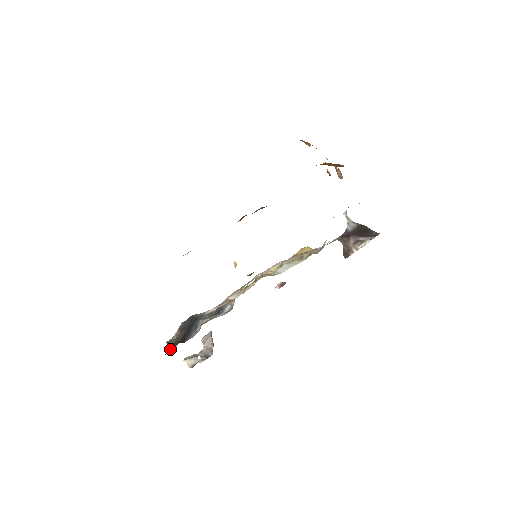
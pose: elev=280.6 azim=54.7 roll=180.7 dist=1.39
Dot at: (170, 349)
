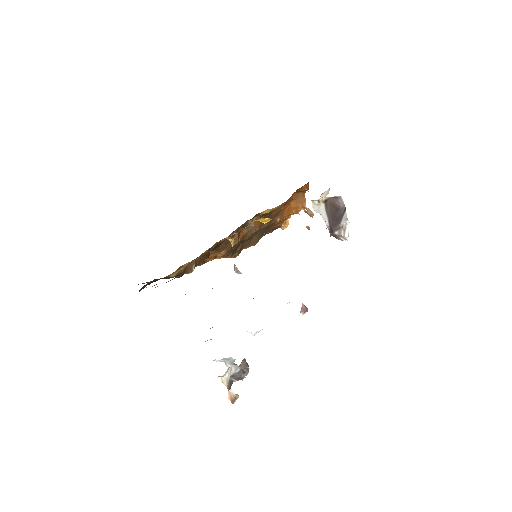
Dot at: occluded
